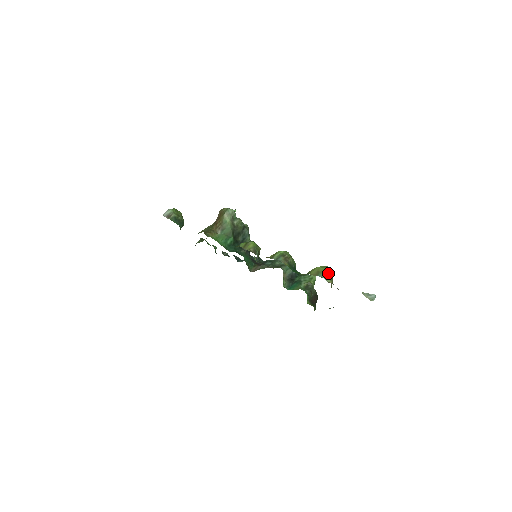
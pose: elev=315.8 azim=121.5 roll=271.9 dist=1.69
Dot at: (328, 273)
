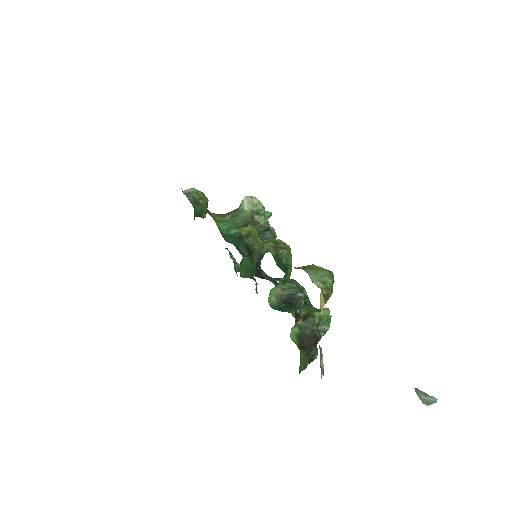
Dot at: (323, 274)
